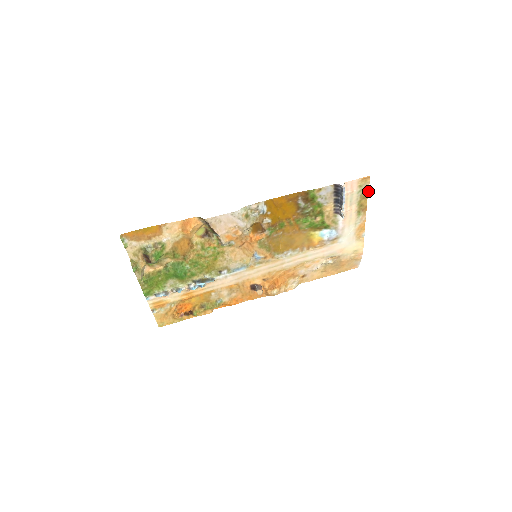
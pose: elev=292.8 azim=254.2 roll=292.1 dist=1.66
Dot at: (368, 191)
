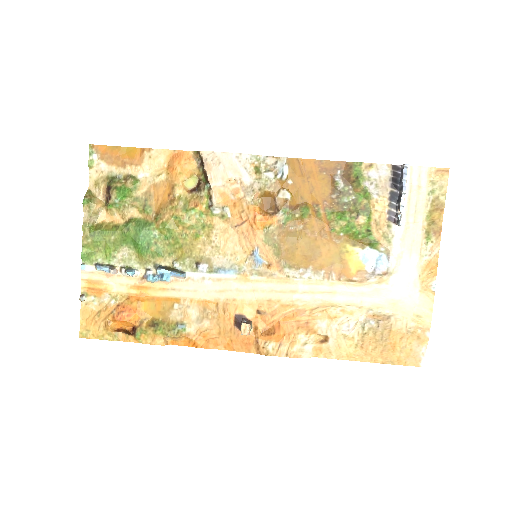
Dot at: (445, 198)
